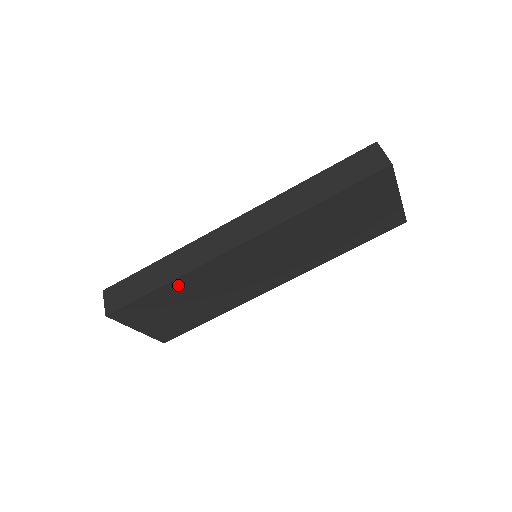
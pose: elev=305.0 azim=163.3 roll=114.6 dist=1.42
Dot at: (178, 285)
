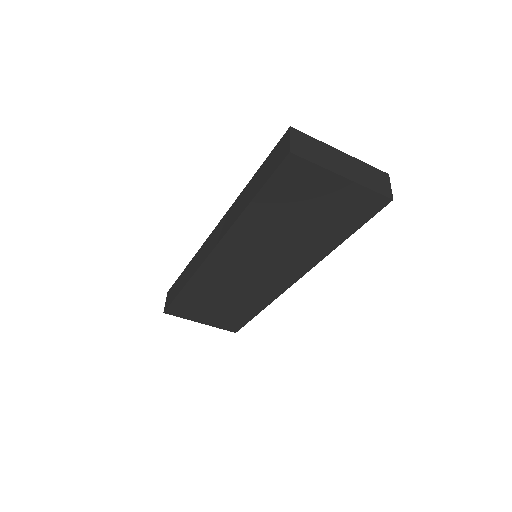
Dot at: (194, 288)
